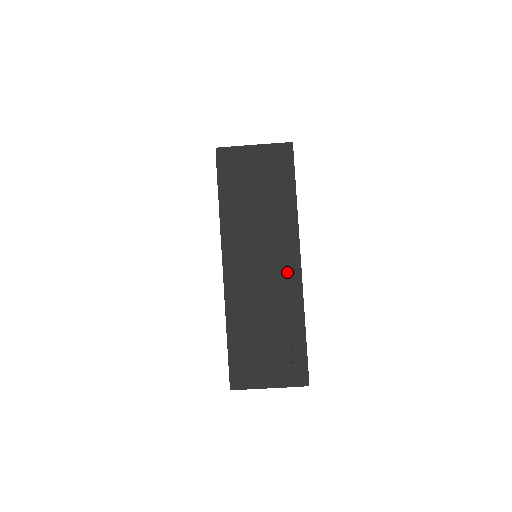
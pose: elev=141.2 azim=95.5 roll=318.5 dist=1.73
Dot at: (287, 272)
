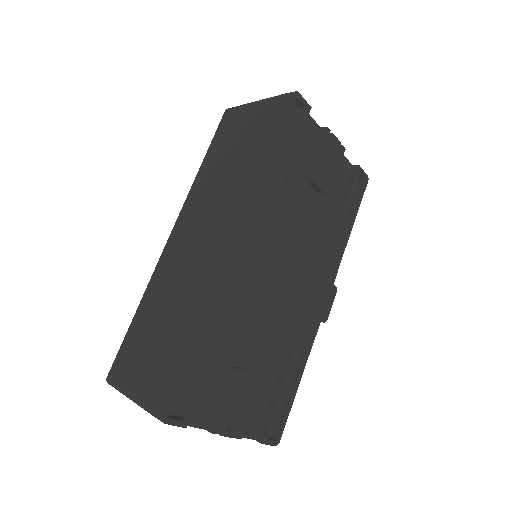
Dot at: (216, 249)
